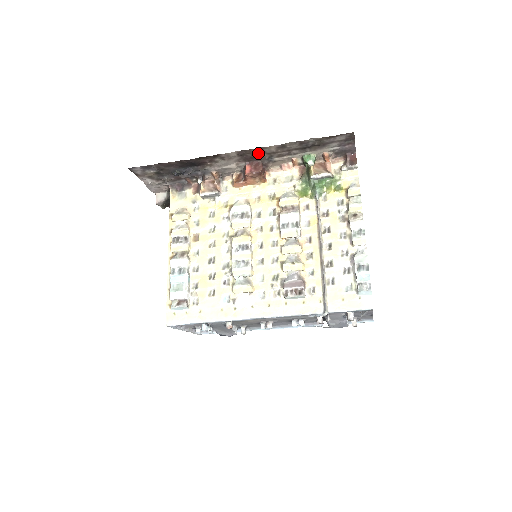
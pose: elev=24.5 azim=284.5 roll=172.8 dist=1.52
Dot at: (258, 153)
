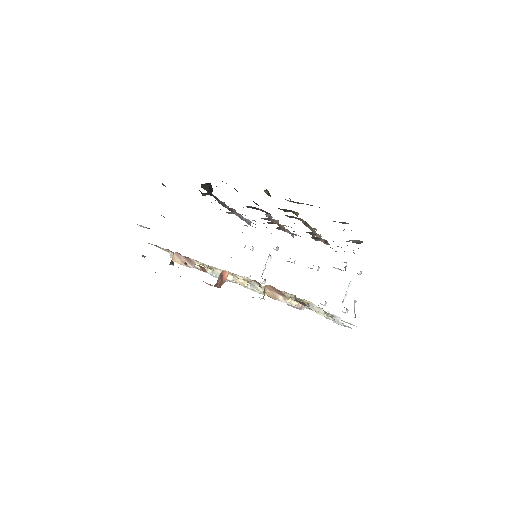
Dot at: occluded
